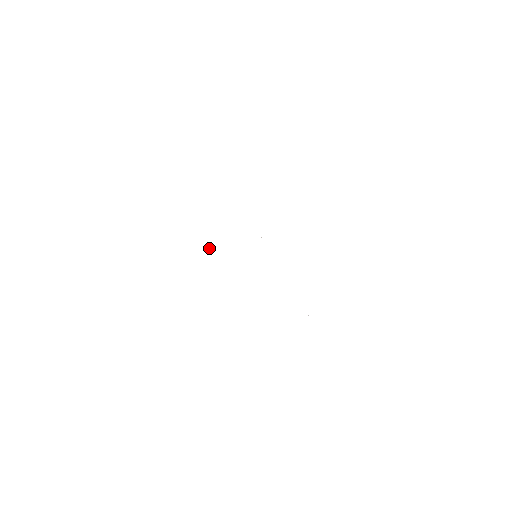
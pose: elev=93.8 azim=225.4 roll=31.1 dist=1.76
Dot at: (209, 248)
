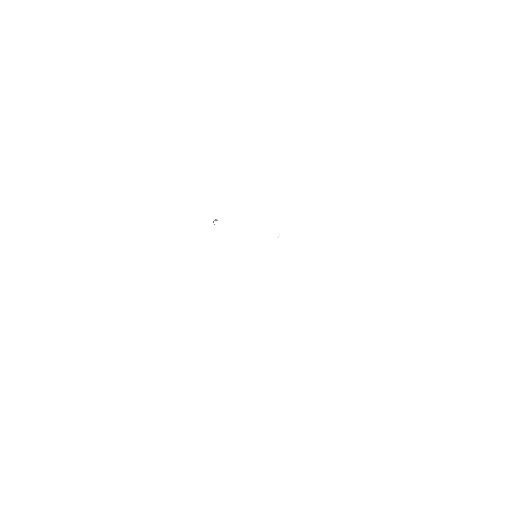
Dot at: occluded
